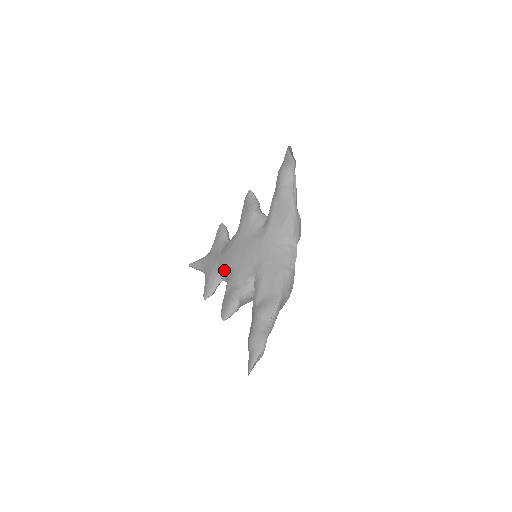
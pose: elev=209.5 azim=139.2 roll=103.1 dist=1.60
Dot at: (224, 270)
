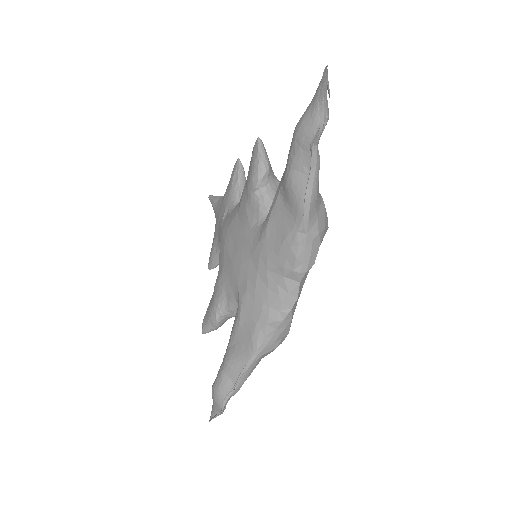
Dot at: (219, 255)
